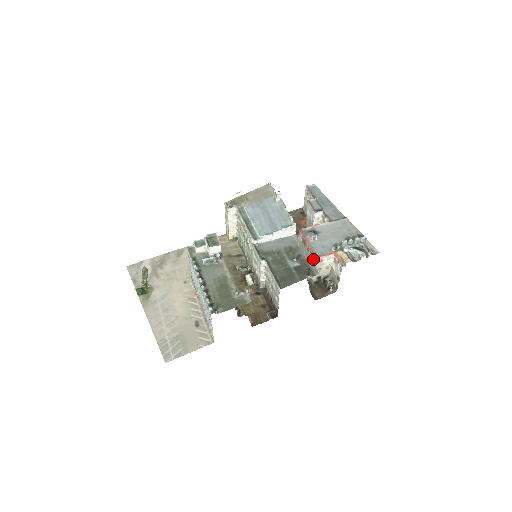
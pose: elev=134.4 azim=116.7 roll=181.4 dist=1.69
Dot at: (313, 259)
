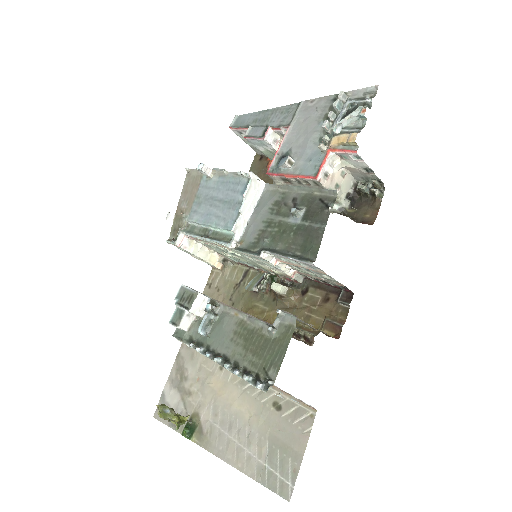
Dot at: (316, 185)
